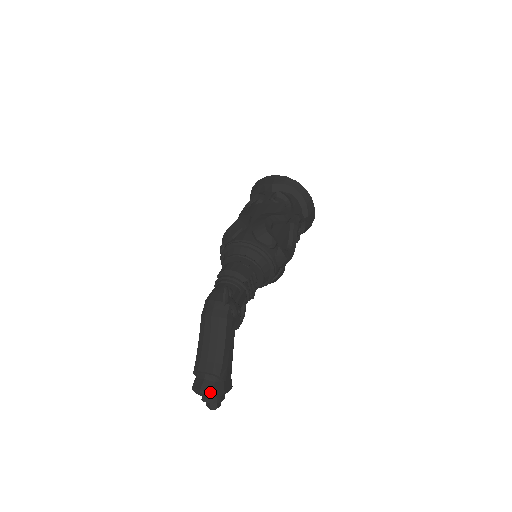
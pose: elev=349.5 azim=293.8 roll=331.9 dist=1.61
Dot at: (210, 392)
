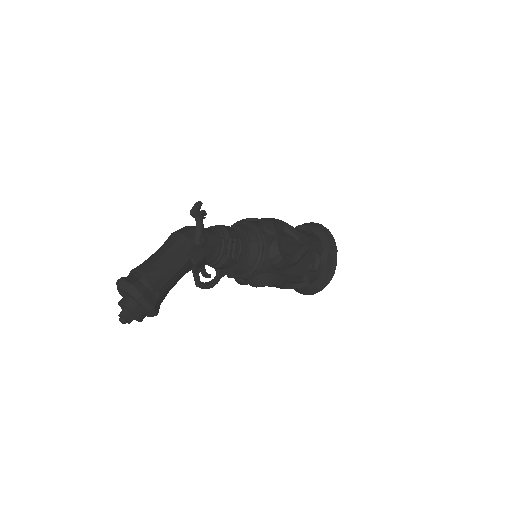
Dot at: (128, 282)
